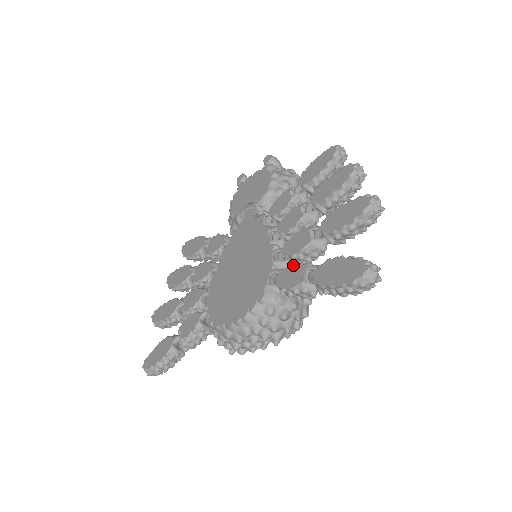
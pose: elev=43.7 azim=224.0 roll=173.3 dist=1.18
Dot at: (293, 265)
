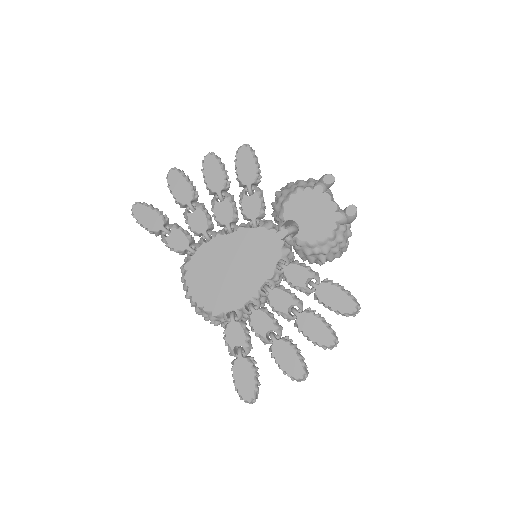
Dot at: (243, 332)
